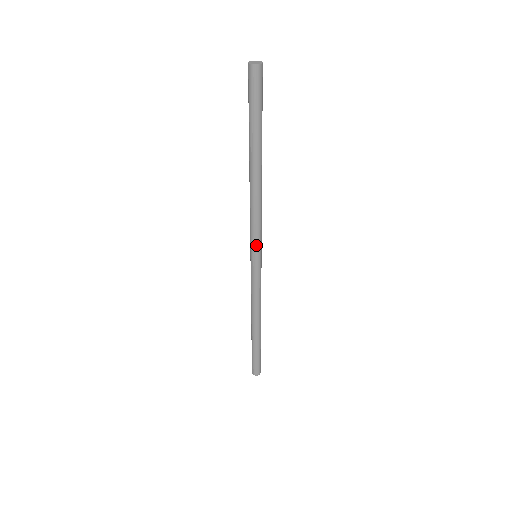
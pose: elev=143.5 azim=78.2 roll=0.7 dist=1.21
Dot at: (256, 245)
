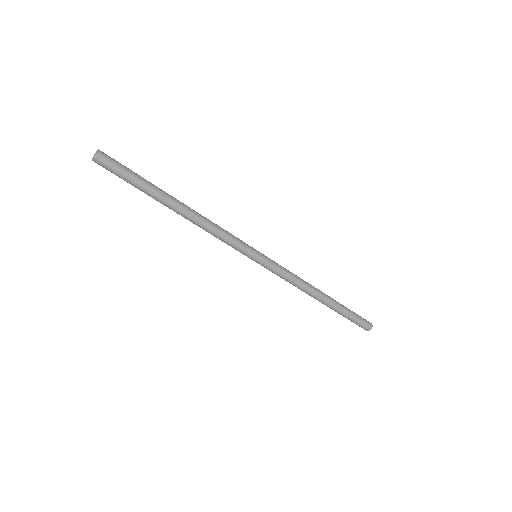
Dot at: (241, 252)
